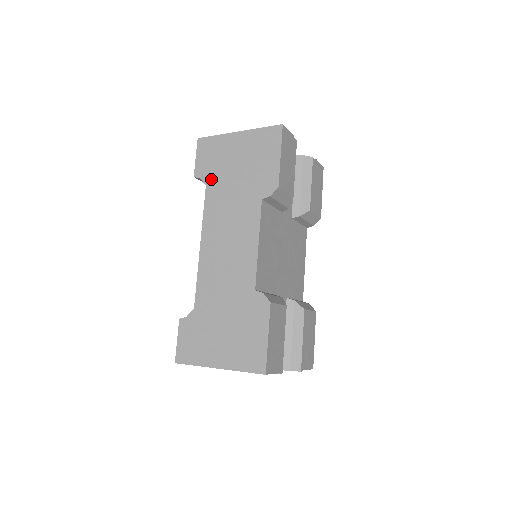
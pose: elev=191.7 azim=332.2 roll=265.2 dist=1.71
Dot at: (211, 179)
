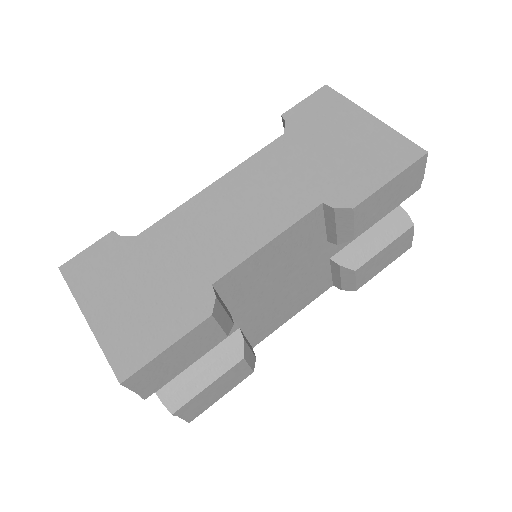
Dot at: (295, 133)
